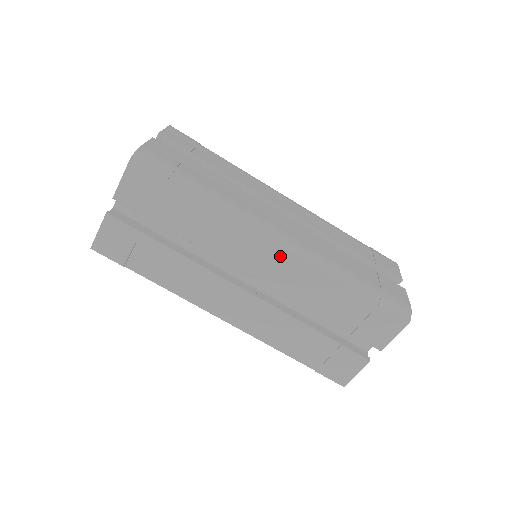
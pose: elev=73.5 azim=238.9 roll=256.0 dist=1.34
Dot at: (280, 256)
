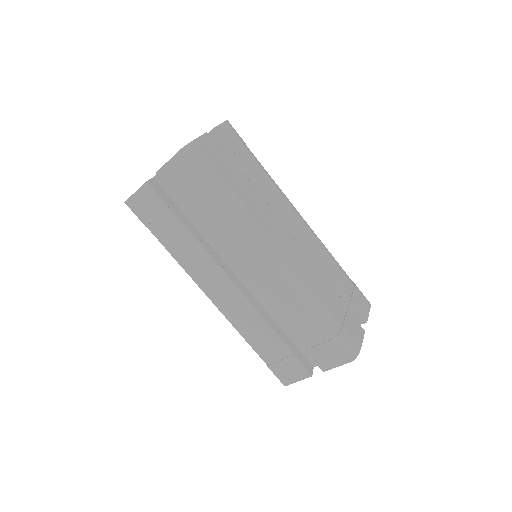
Dot at: (271, 270)
